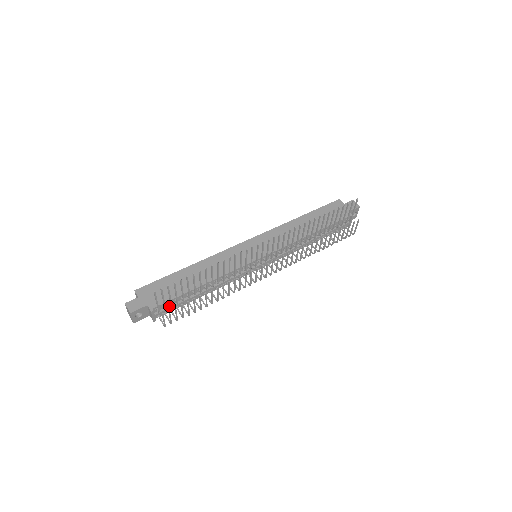
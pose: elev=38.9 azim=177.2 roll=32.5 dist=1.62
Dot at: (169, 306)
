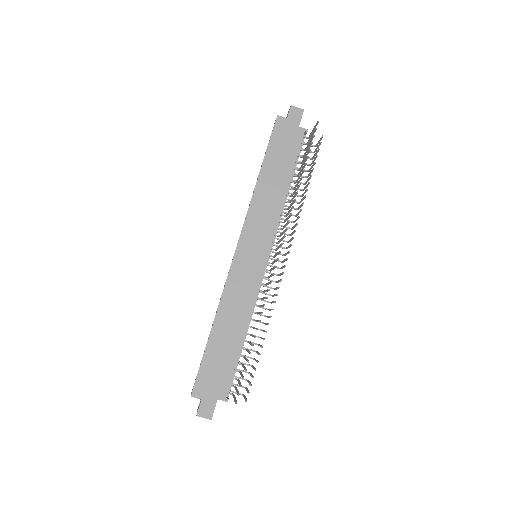
Dot at: occluded
